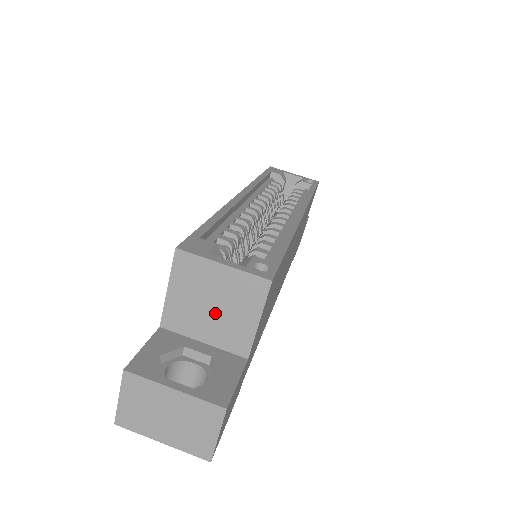
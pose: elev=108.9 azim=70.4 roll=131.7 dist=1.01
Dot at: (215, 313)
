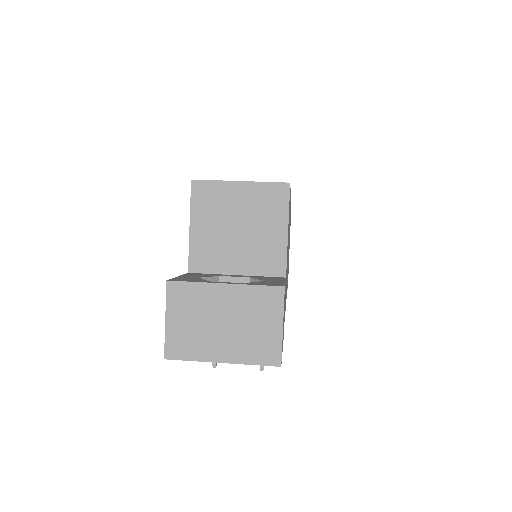
Dot at: (242, 236)
